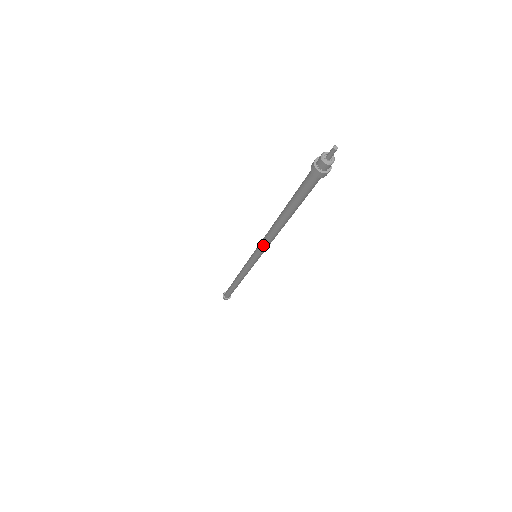
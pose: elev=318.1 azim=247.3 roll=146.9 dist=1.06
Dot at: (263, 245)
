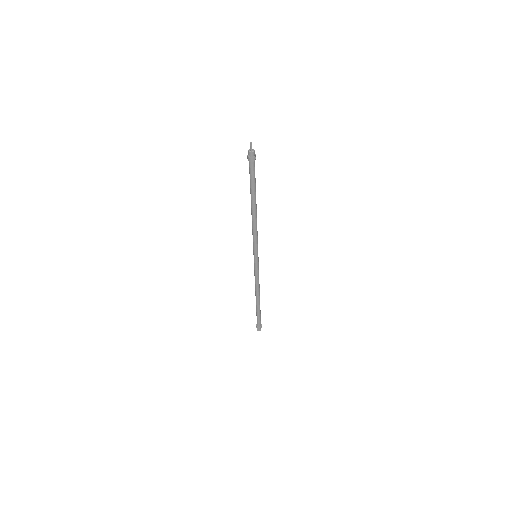
Dot at: (253, 237)
